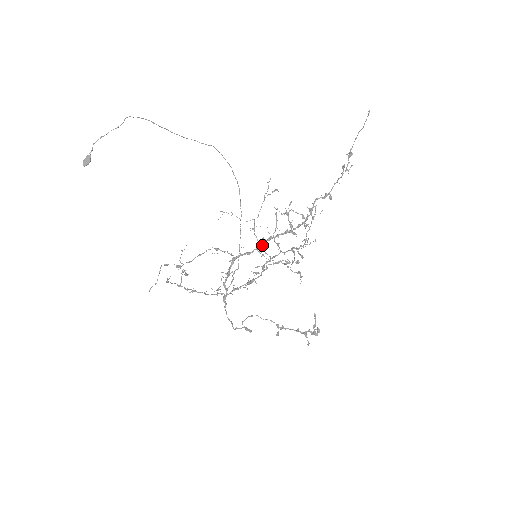
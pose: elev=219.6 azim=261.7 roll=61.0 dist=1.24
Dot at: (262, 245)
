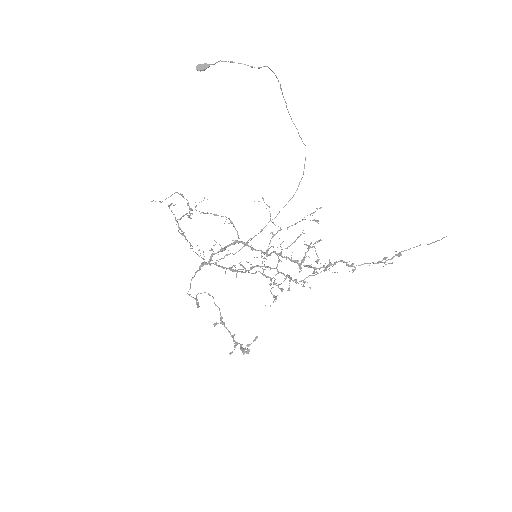
Dot at: occluded
